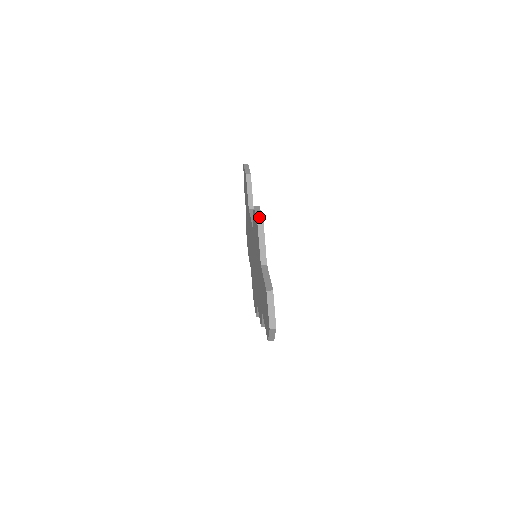
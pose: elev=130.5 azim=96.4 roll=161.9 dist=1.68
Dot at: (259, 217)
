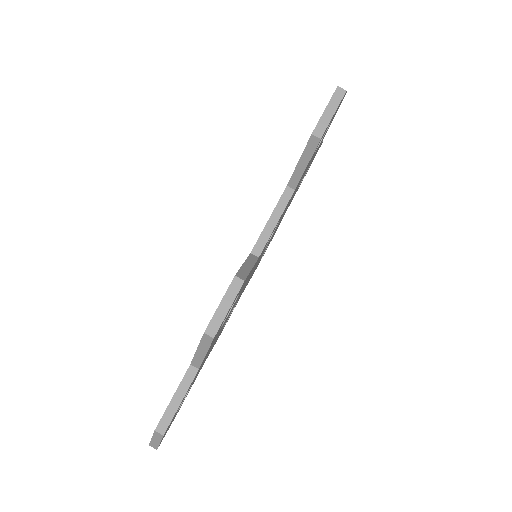
Dot at: (216, 321)
